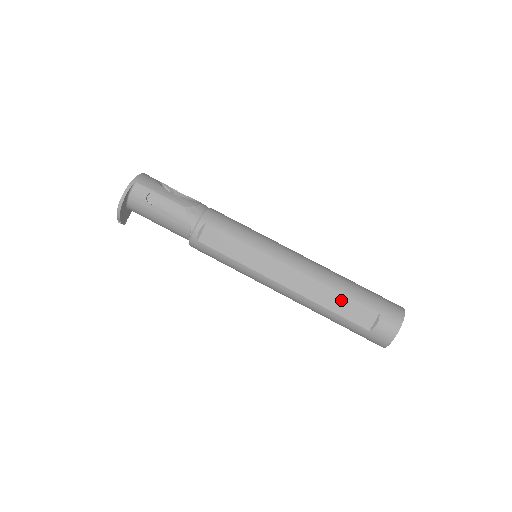
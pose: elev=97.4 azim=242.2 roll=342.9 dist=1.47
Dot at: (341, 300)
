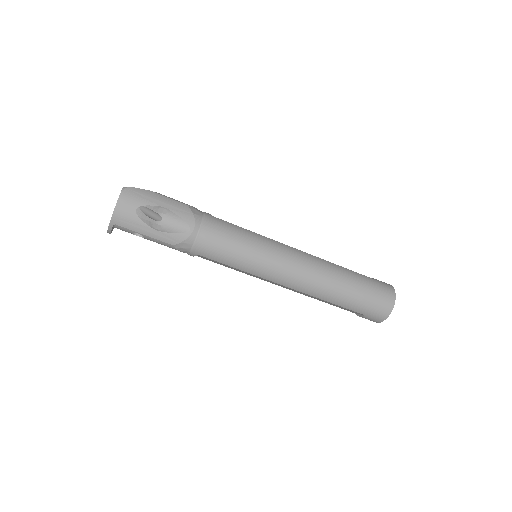
Dot at: occluded
